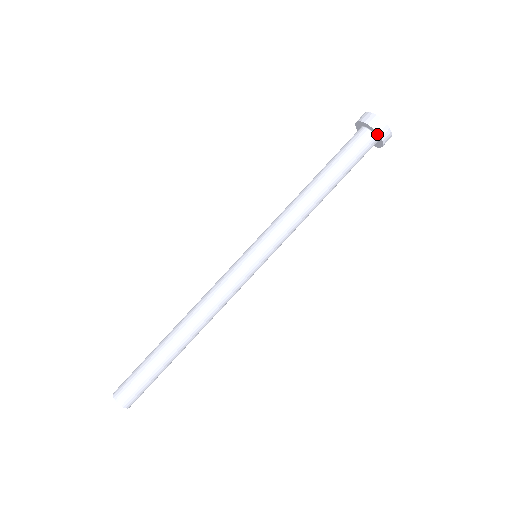
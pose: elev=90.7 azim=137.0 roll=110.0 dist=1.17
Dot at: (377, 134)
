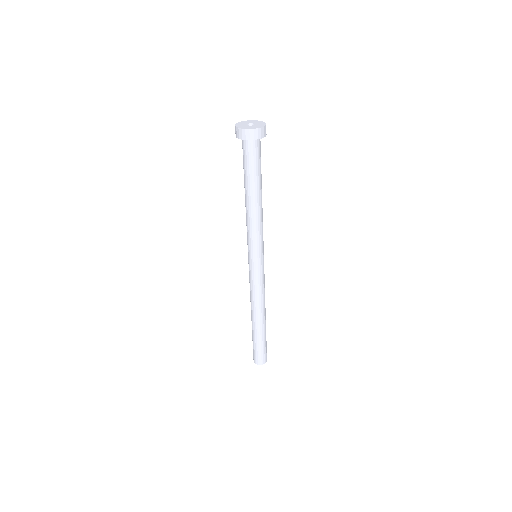
Dot at: (250, 140)
